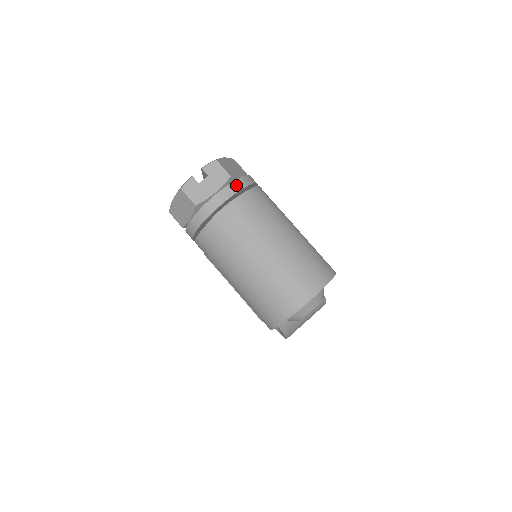
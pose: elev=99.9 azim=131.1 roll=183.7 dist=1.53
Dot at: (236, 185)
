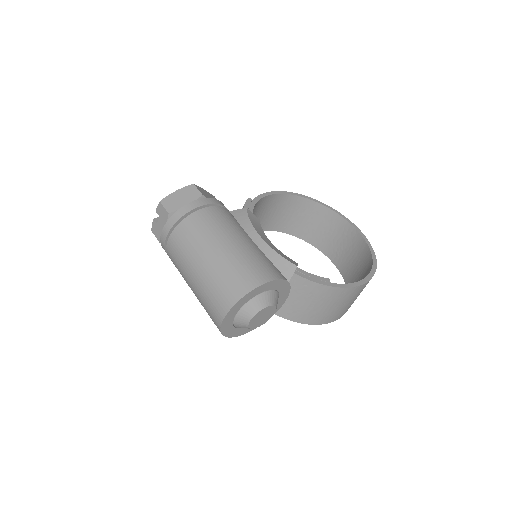
Dot at: (171, 221)
